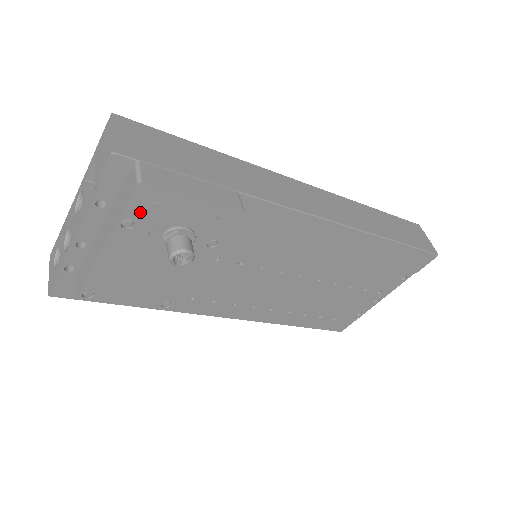
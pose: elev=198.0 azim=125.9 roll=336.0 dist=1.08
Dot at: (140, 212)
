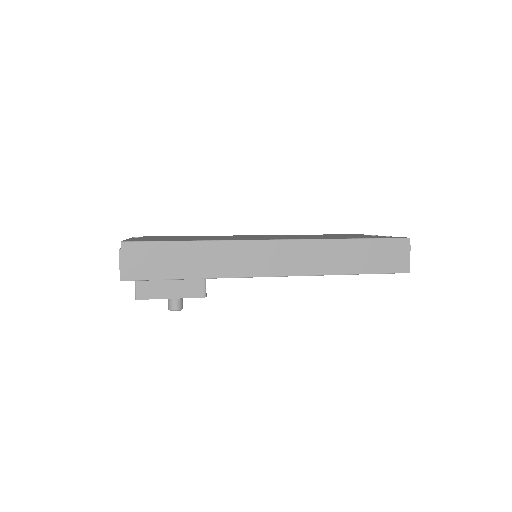
Dot at: occluded
